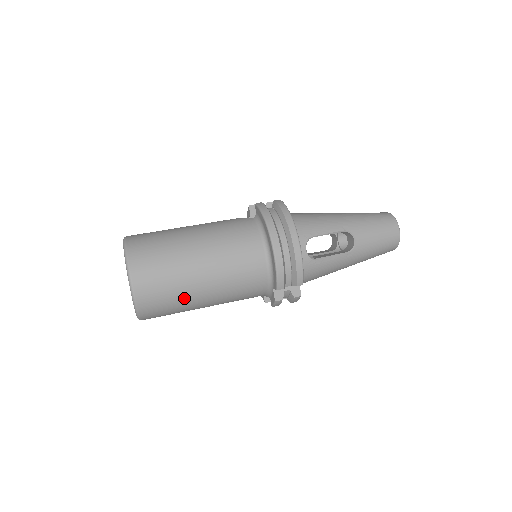
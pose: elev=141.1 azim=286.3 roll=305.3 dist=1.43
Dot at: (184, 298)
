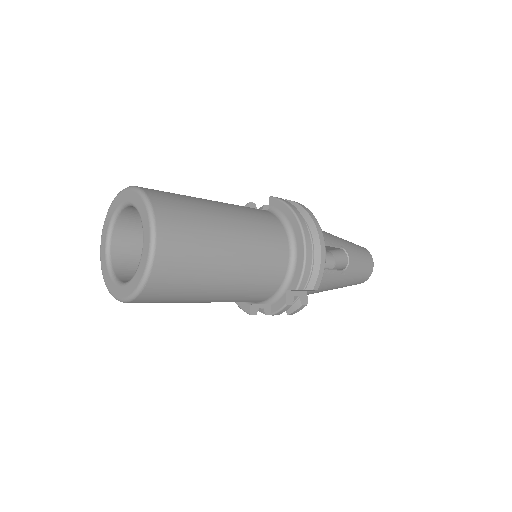
Dot at: (203, 277)
